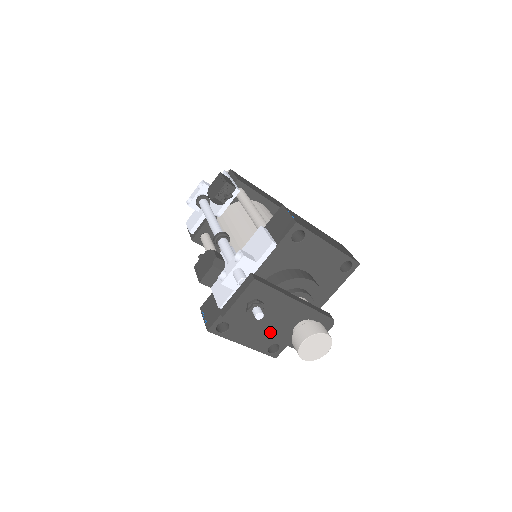
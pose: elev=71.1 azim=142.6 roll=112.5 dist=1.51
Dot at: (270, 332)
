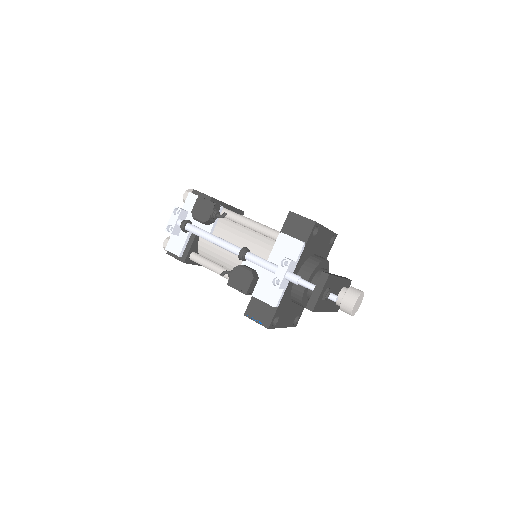
Dot at: (328, 307)
